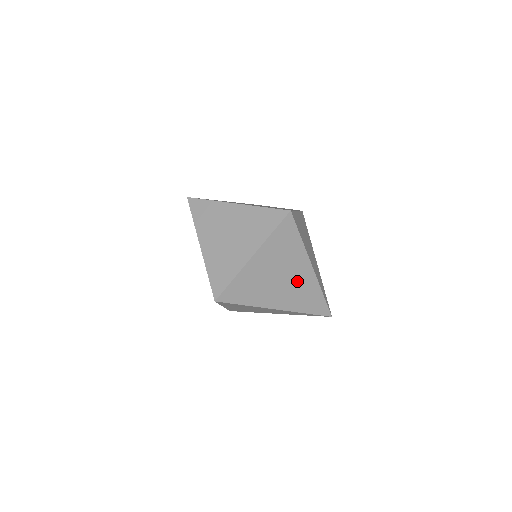
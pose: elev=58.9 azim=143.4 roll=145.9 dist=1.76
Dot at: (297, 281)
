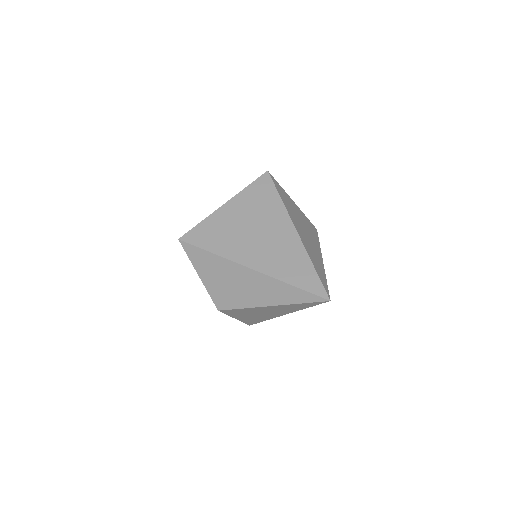
Dot at: (276, 240)
